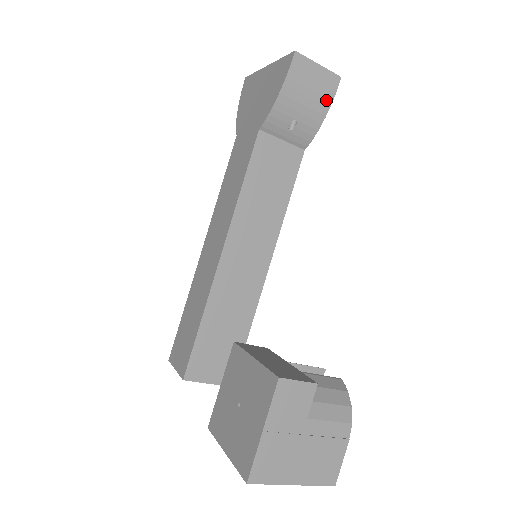
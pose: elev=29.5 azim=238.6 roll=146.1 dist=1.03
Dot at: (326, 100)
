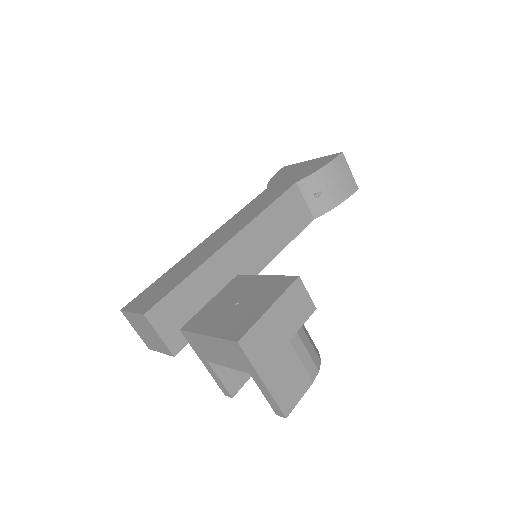
Dot at: (345, 194)
